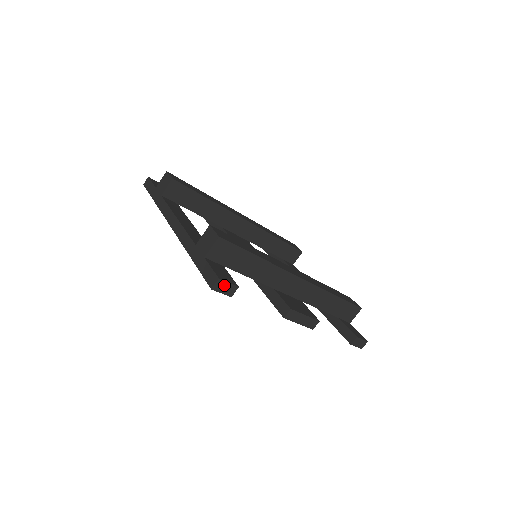
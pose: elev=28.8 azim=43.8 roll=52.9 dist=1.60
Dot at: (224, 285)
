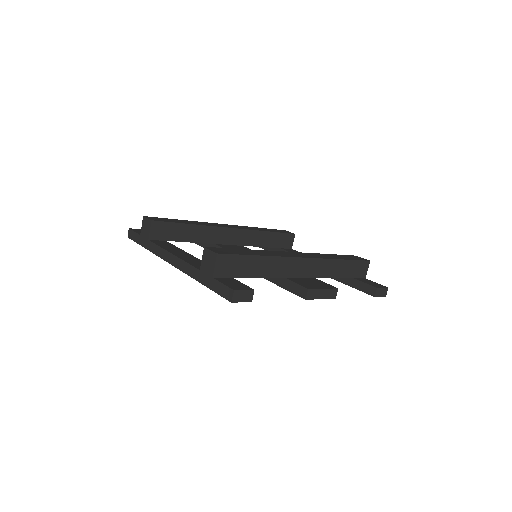
Dot at: (241, 294)
